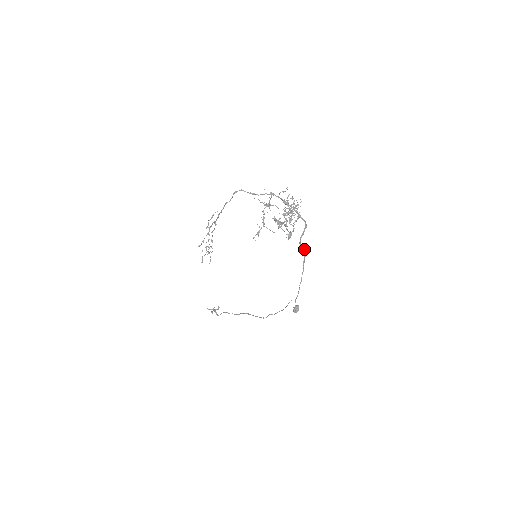
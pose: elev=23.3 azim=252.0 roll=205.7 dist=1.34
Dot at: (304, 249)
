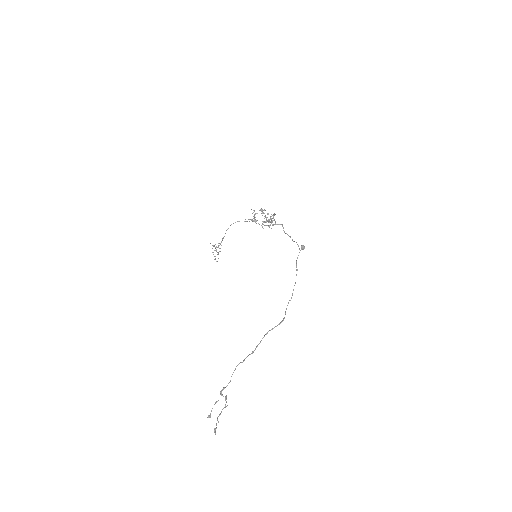
Dot at: (288, 235)
